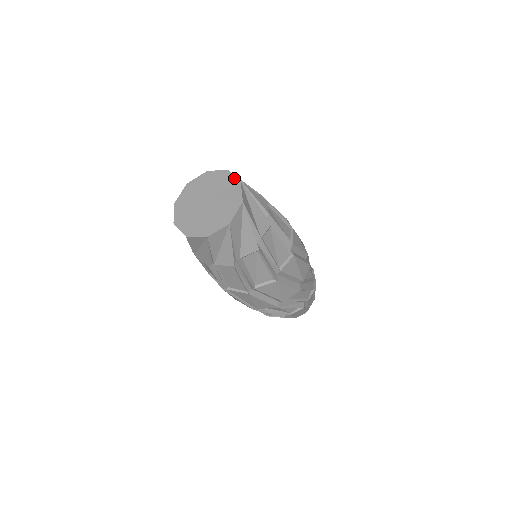
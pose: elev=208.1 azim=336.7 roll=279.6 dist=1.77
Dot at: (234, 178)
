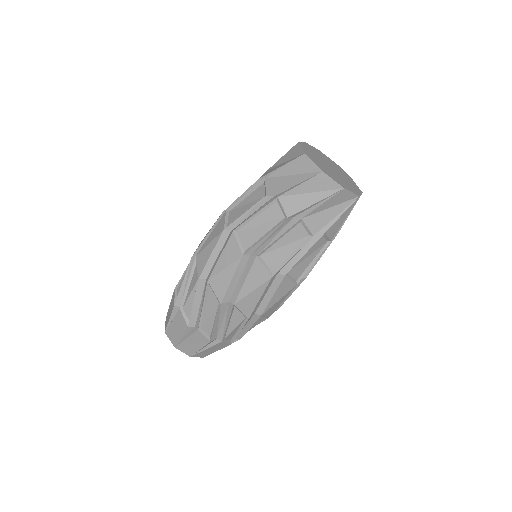
Dot at: (347, 174)
